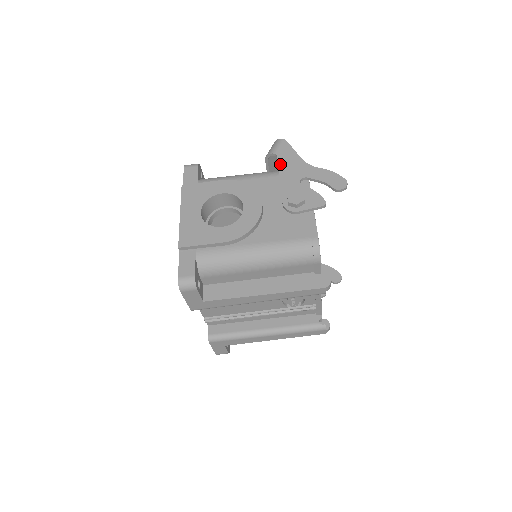
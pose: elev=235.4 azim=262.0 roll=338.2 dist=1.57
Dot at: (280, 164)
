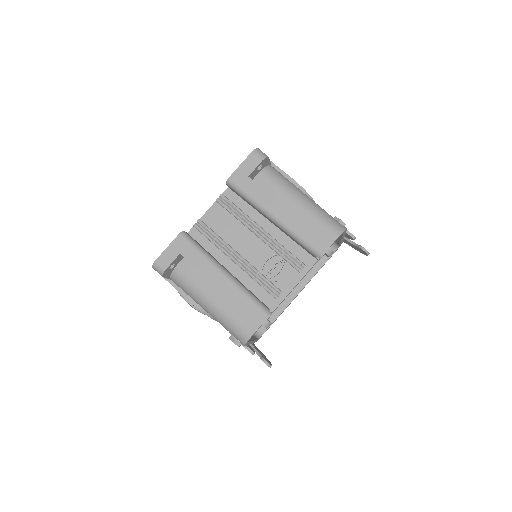
Dot at: occluded
